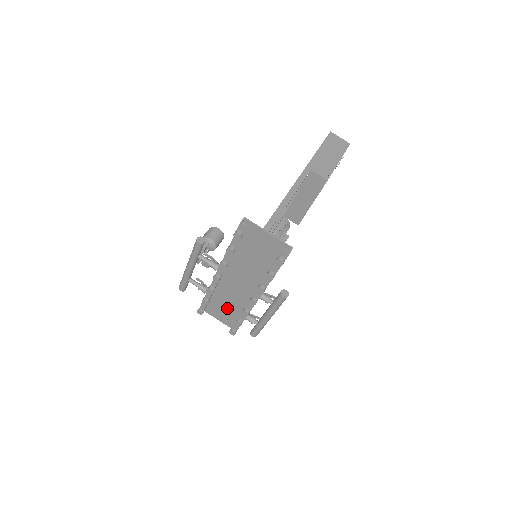
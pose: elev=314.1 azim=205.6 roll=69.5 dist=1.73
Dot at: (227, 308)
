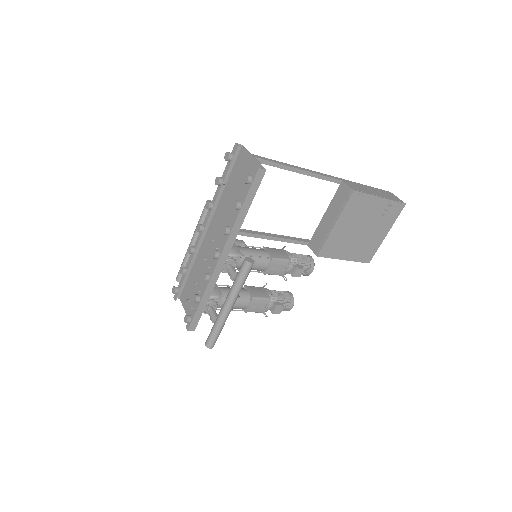
Dot at: (198, 289)
